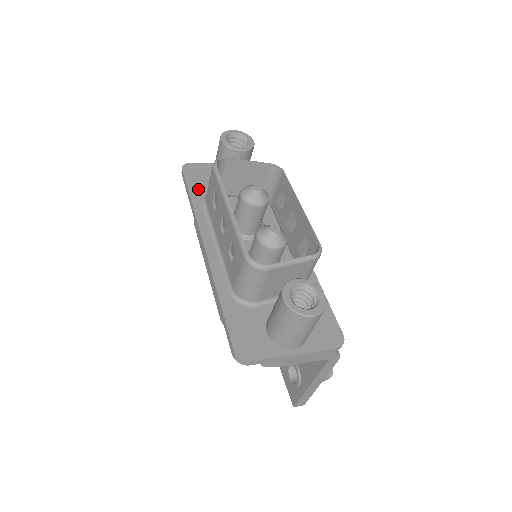
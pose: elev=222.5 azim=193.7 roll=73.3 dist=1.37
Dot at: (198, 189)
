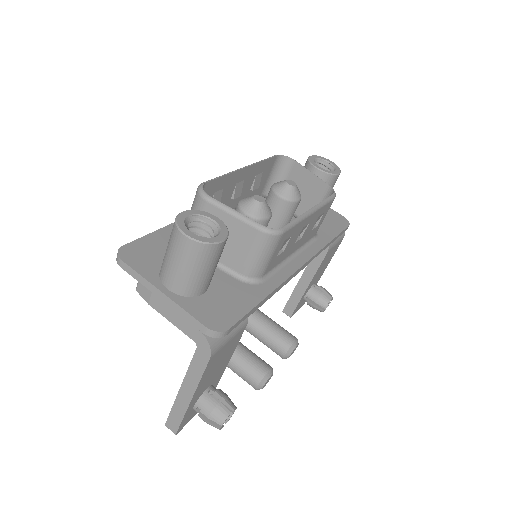
Dot at: occluded
